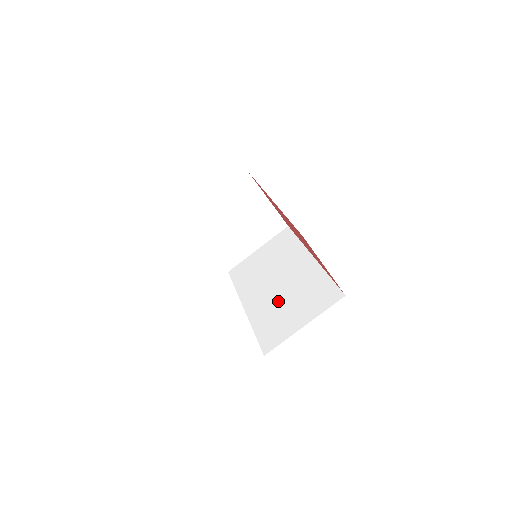
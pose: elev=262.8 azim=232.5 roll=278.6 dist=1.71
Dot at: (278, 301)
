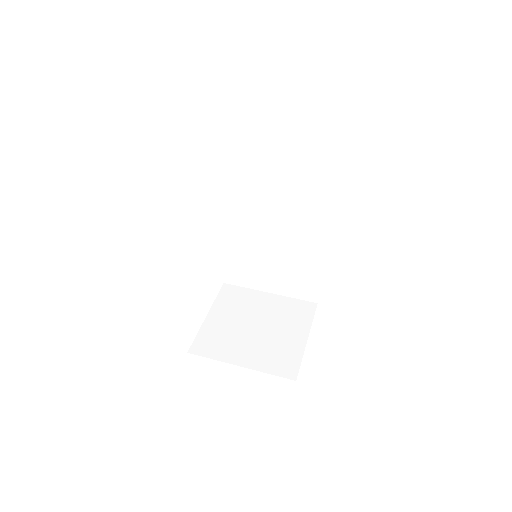
Dot at: occluded
